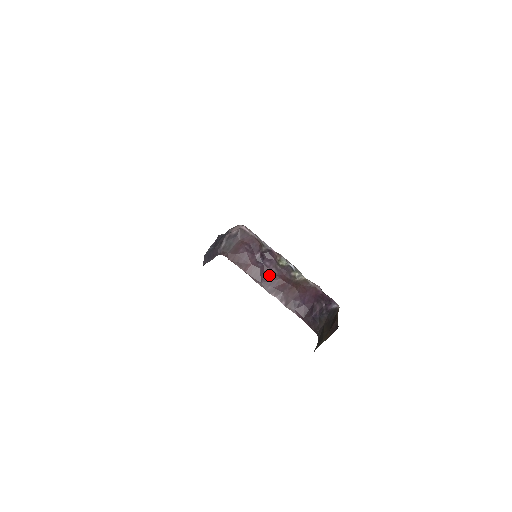
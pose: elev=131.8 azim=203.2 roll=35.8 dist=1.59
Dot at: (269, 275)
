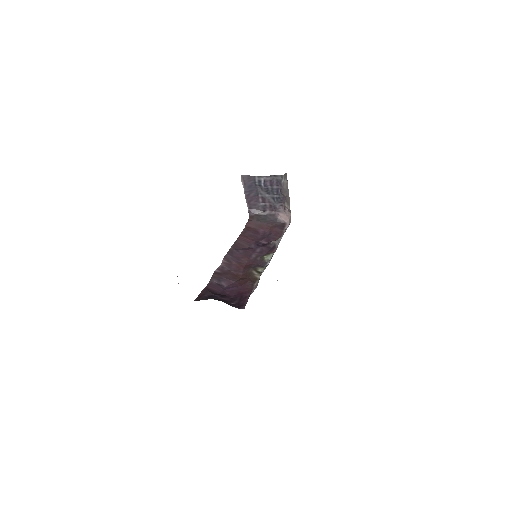
Dot at: (245, 254)
